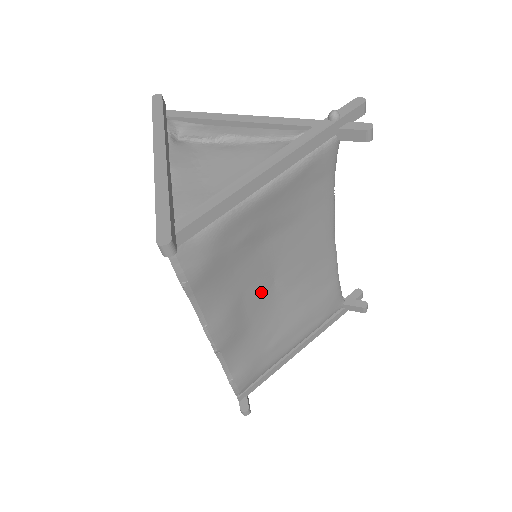
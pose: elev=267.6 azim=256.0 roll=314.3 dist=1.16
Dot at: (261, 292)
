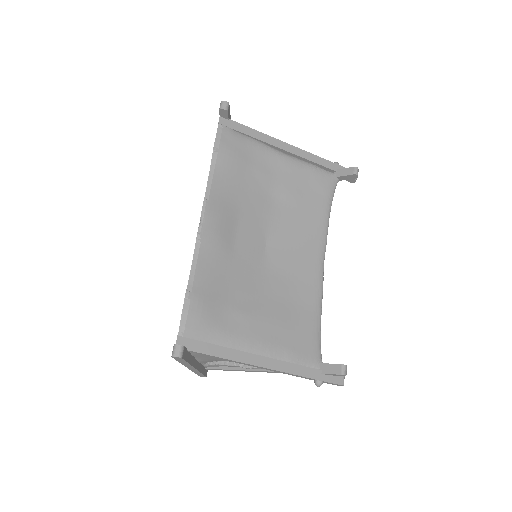
Dot at: (253, 240)
